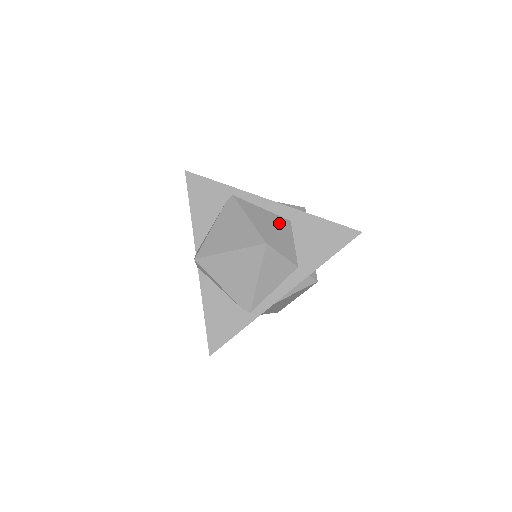
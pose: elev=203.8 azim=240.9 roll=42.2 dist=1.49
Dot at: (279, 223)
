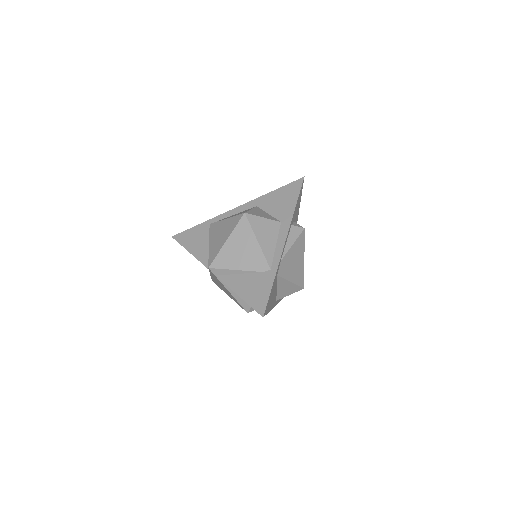
Dot at: (249, 209)
